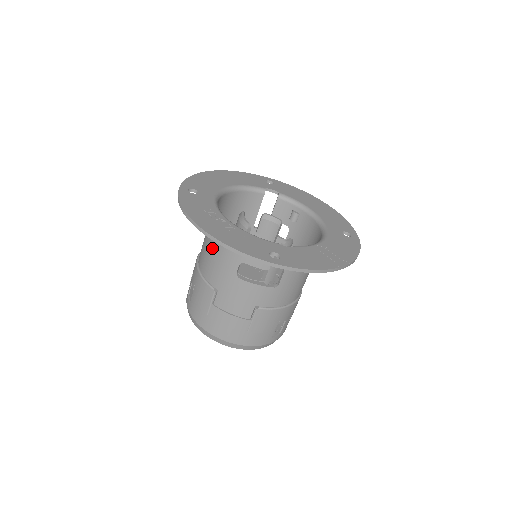
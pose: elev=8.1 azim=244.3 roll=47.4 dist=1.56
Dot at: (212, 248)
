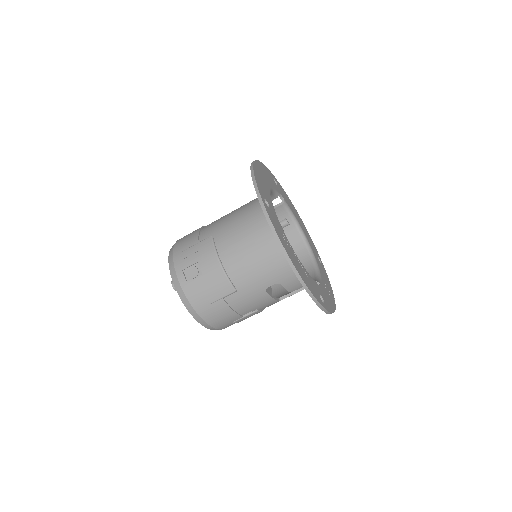
Dot at: (255, 258)
